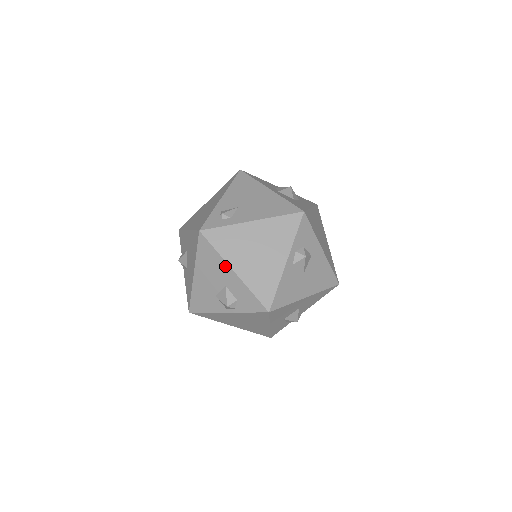
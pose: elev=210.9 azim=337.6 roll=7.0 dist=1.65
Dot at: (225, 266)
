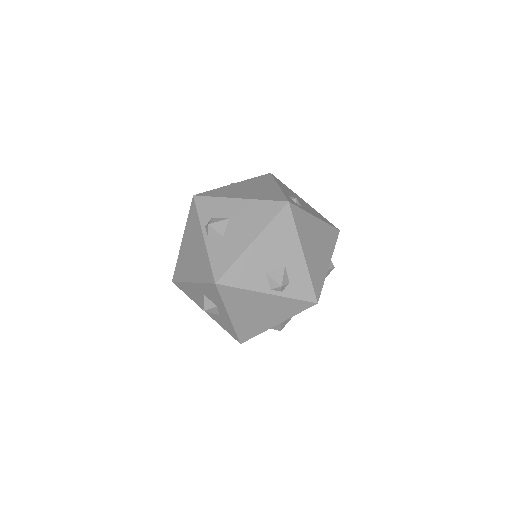
Dot at: (297, 245)
